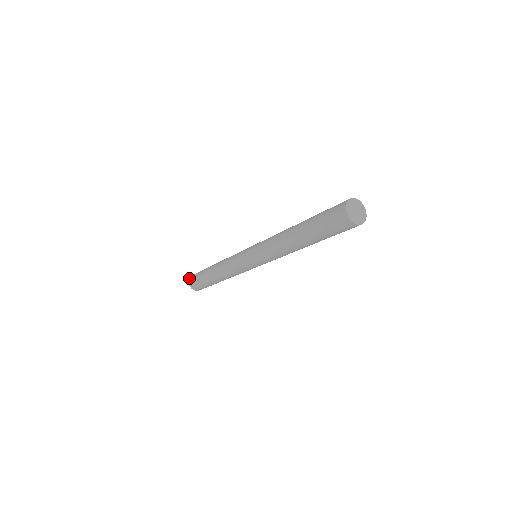
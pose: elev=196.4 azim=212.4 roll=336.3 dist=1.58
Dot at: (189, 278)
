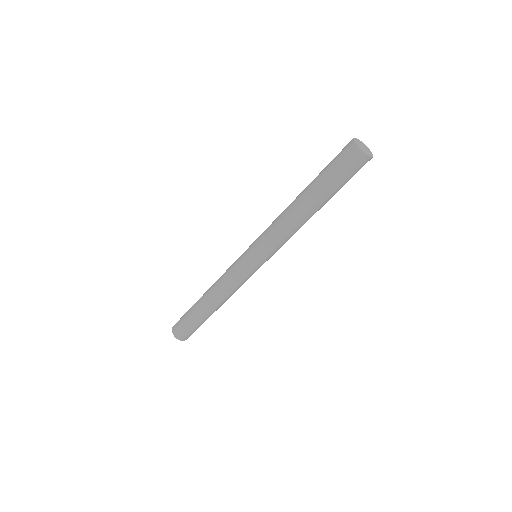
Dot at: (172, 331)
